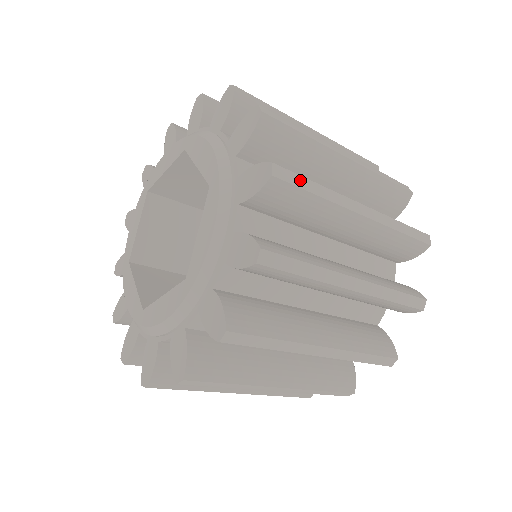
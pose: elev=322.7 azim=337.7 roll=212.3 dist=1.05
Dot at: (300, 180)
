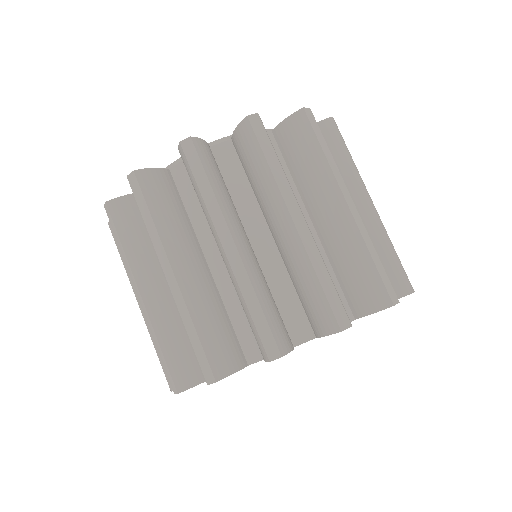
Dot at: (344, 141)
